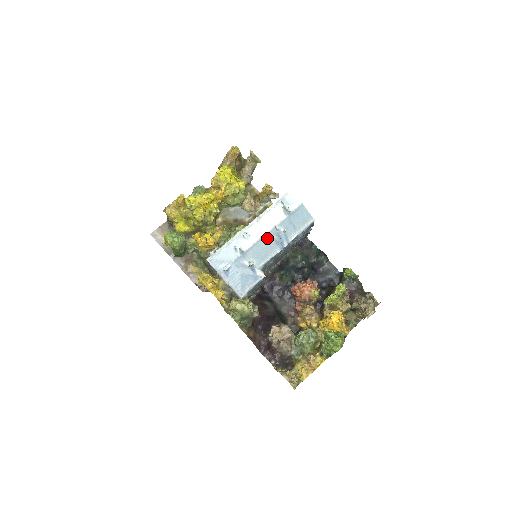
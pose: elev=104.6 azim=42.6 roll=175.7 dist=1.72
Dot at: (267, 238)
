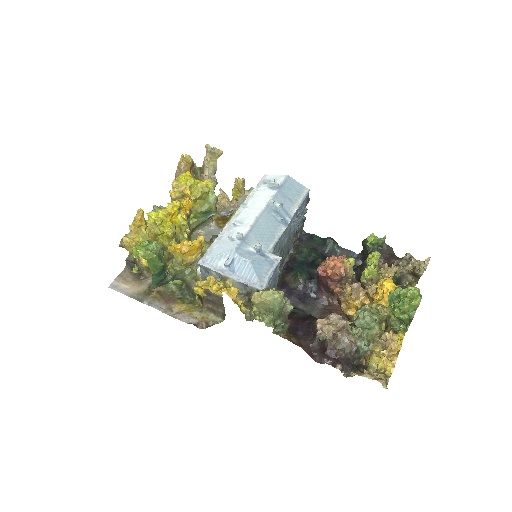
Dot at: (264, 217)
